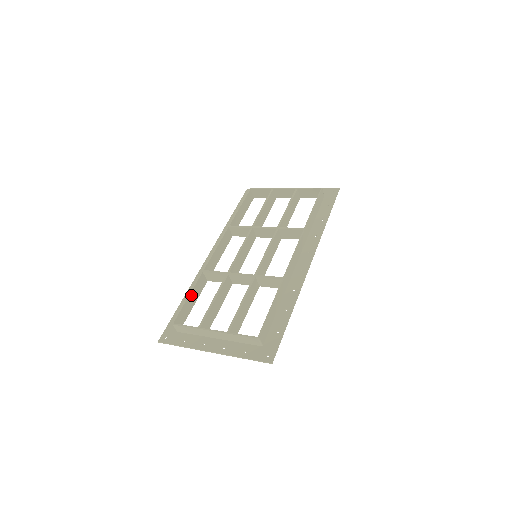
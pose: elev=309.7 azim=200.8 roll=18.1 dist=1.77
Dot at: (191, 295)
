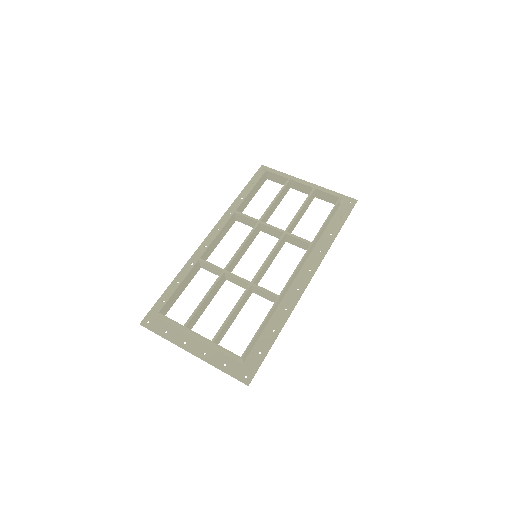
Dot at: (182, 283)
